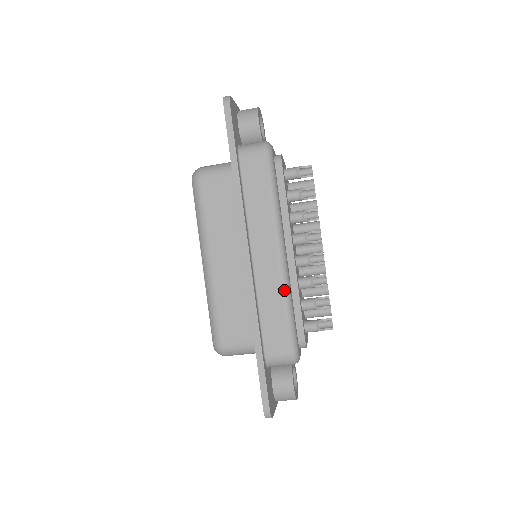
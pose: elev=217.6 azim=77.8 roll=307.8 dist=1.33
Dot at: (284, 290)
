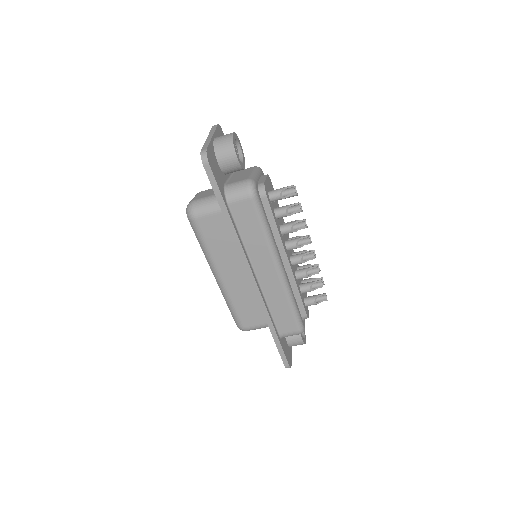
Dot at: (287, 294)
